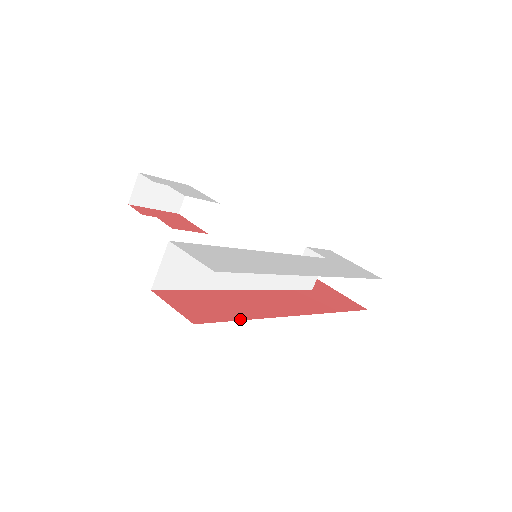
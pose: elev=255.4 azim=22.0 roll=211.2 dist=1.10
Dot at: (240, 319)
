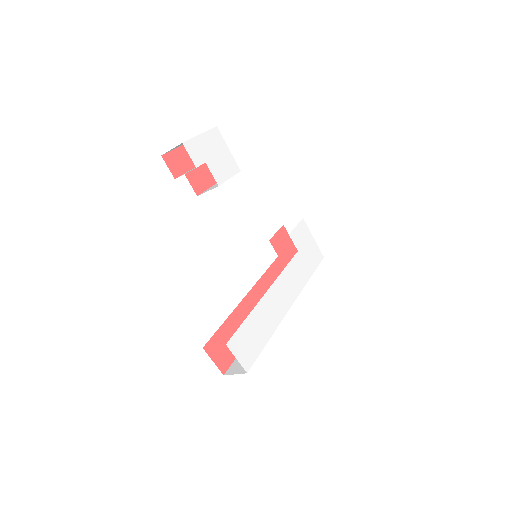
Dot at: occluded
